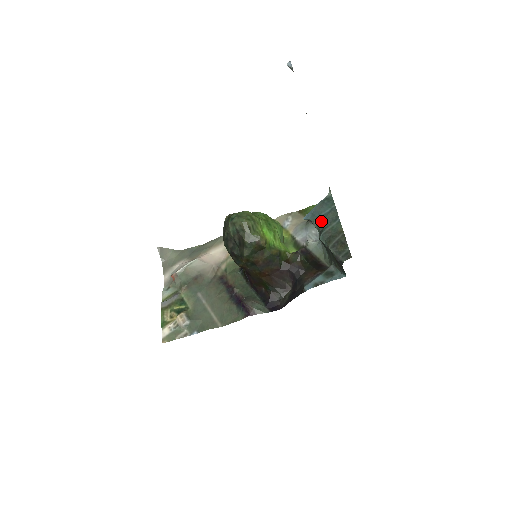
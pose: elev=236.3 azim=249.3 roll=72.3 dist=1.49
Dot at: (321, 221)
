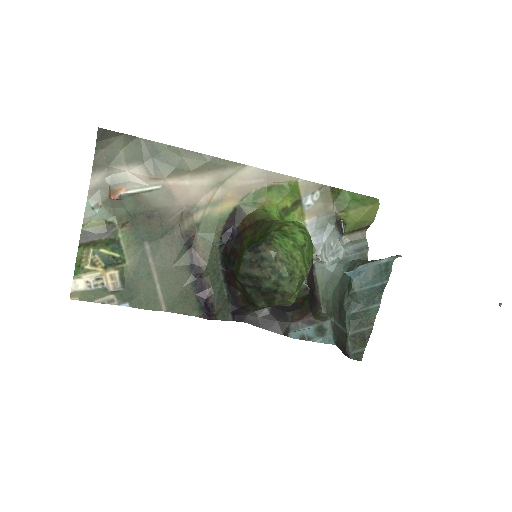
Dot at: (362, 295)
